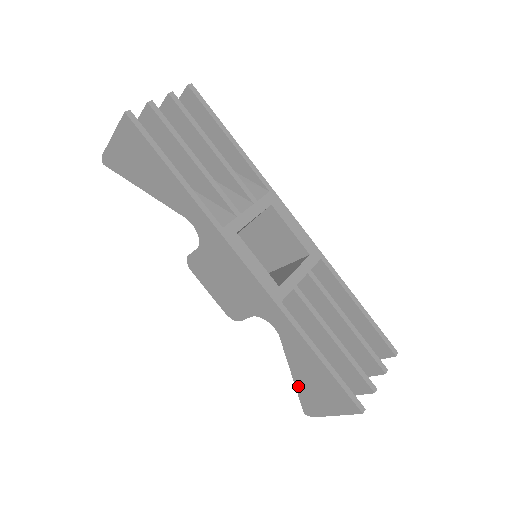
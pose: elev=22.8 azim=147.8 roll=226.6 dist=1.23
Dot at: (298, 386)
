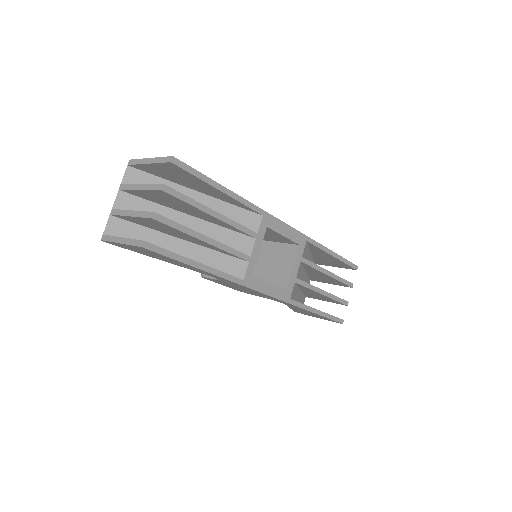
Dot at: occluded
